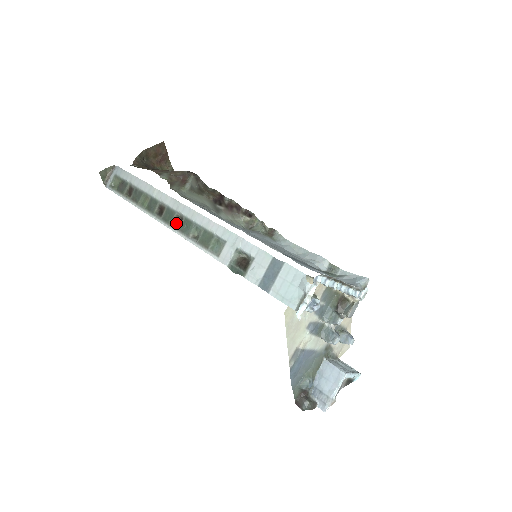
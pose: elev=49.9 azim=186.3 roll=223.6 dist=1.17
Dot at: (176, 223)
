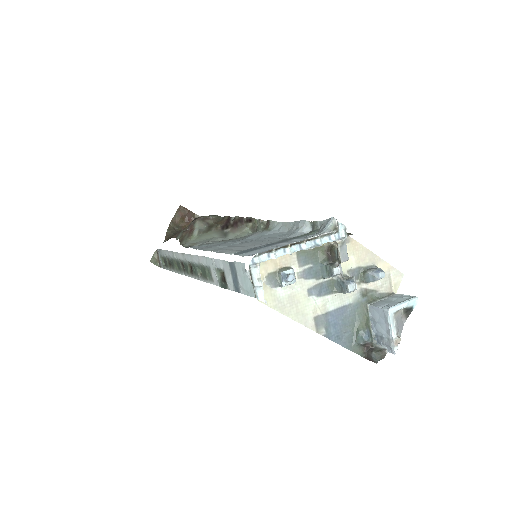
Dot at: (191, 271)
